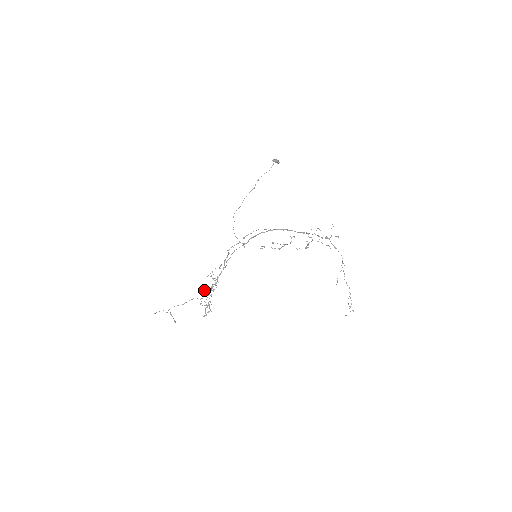
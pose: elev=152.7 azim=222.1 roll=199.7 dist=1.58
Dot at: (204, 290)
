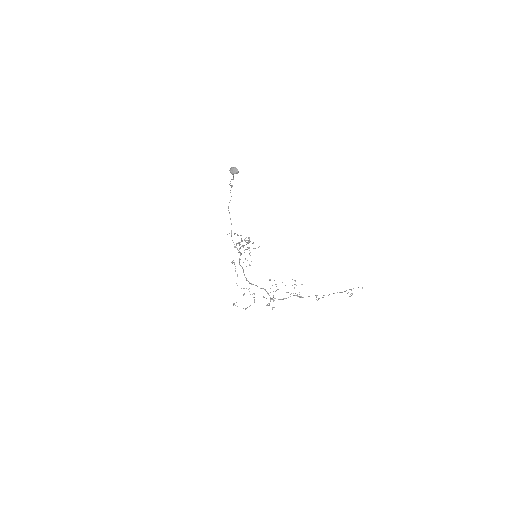
Dot at: occluded
